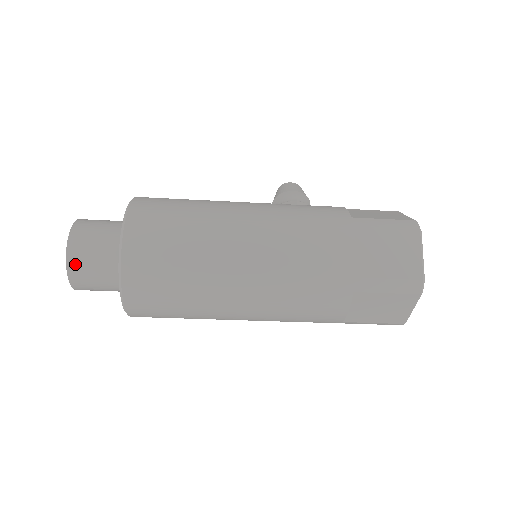
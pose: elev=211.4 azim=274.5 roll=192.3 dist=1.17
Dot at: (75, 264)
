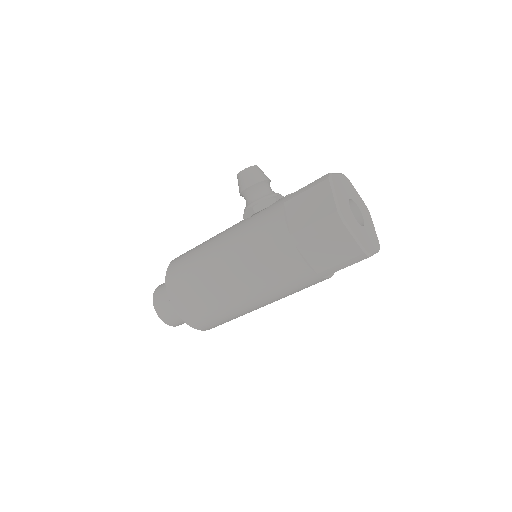
Dot at: (174, 324)
